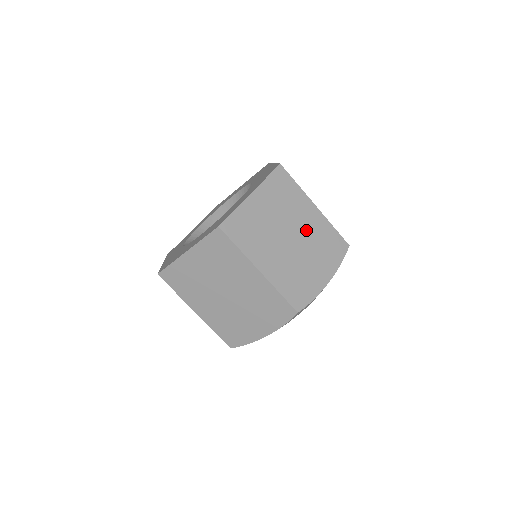
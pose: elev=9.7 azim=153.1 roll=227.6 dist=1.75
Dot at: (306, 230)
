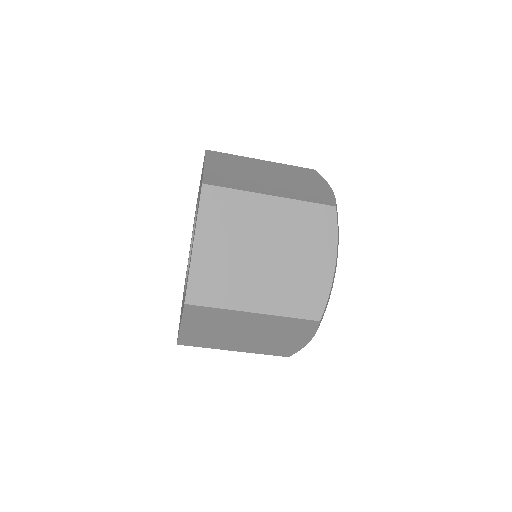
Dot at: (273, 170)
